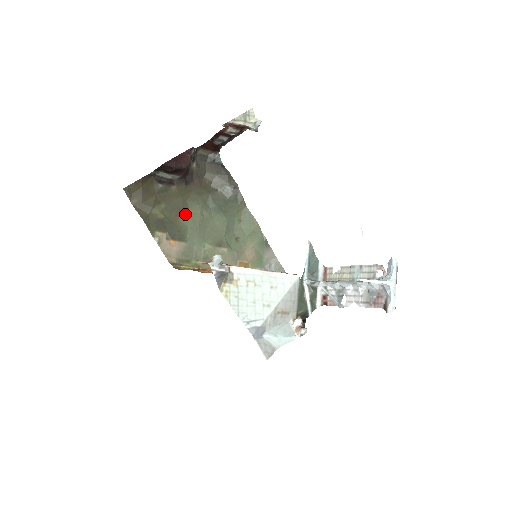
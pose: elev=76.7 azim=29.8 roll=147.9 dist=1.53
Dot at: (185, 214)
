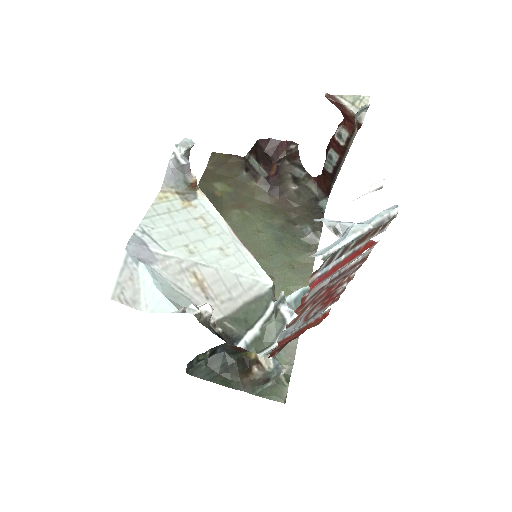
Dot at: (242, 213)
